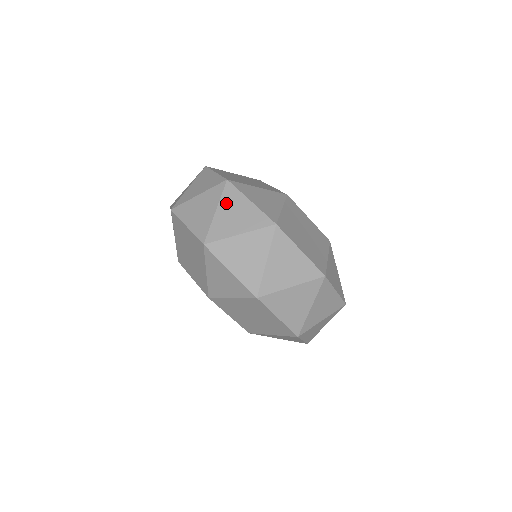
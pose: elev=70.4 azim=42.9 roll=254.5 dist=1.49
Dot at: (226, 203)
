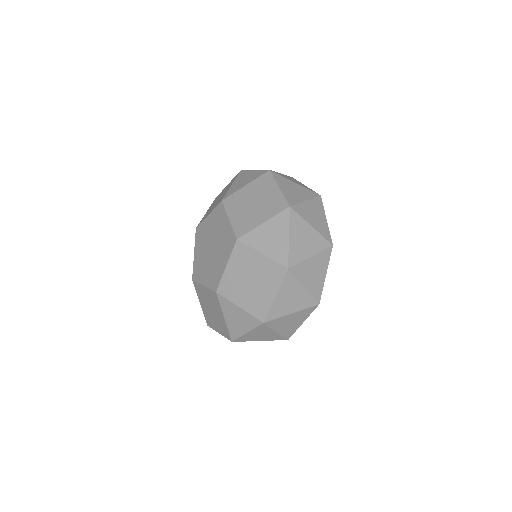
Dot at: (314, 204)
